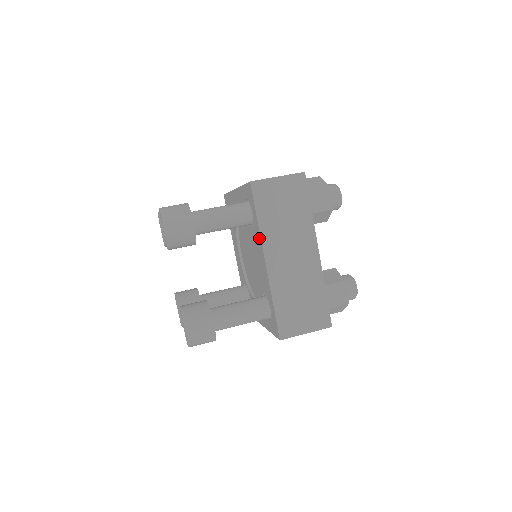
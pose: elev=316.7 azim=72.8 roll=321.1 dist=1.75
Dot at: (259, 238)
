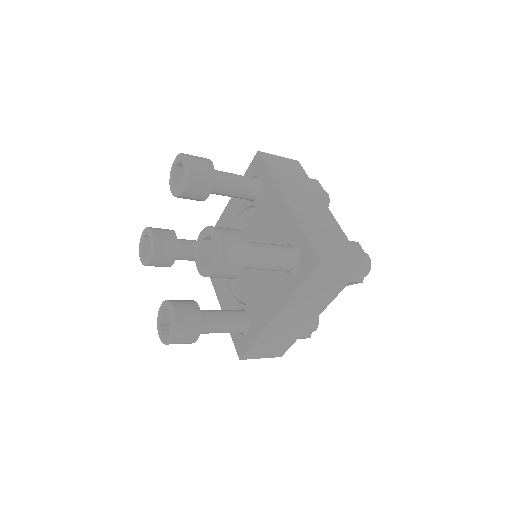
Dot at: (273, 188)
